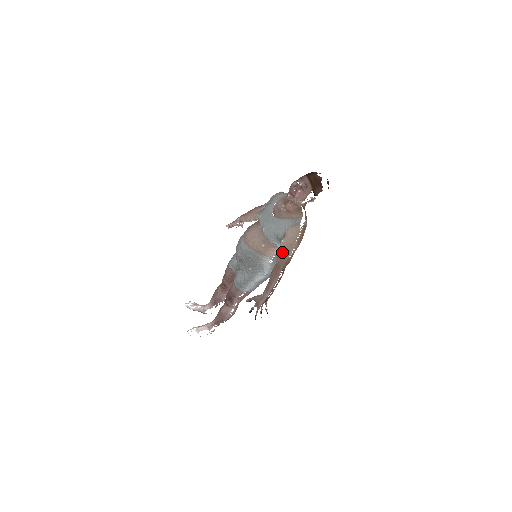
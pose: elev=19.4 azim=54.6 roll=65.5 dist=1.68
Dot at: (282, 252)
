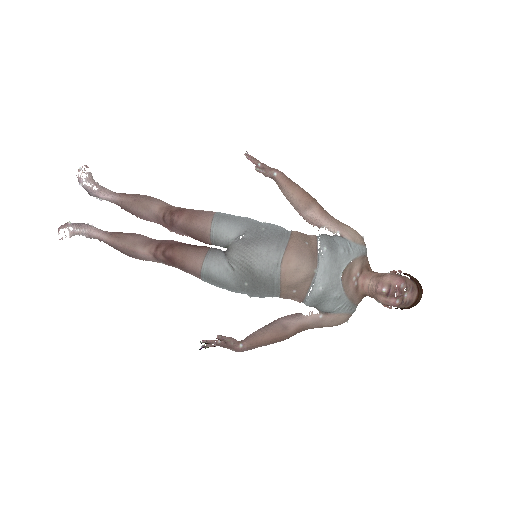
Dot at: (307, 325)
